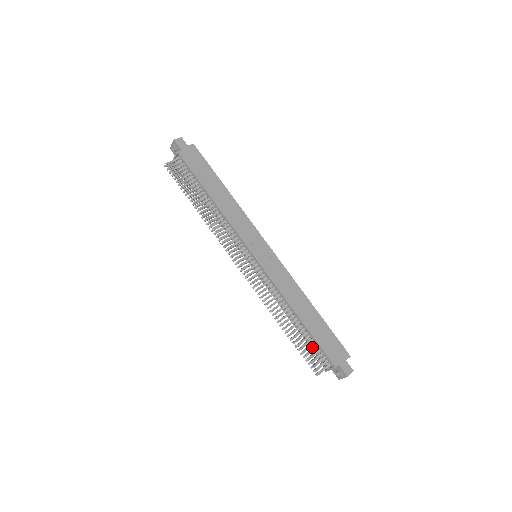
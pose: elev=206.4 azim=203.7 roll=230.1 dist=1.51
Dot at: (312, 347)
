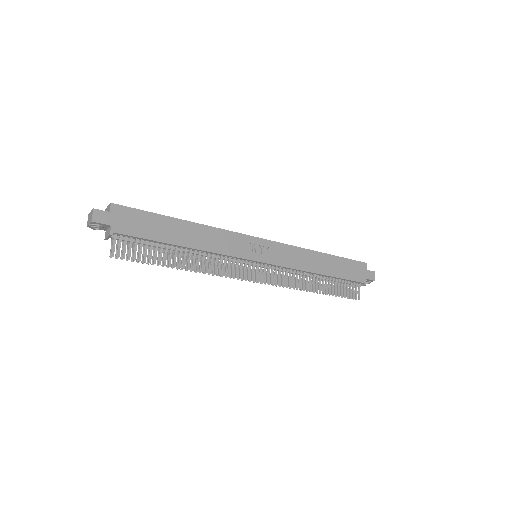
Dot at: (341, 283)
